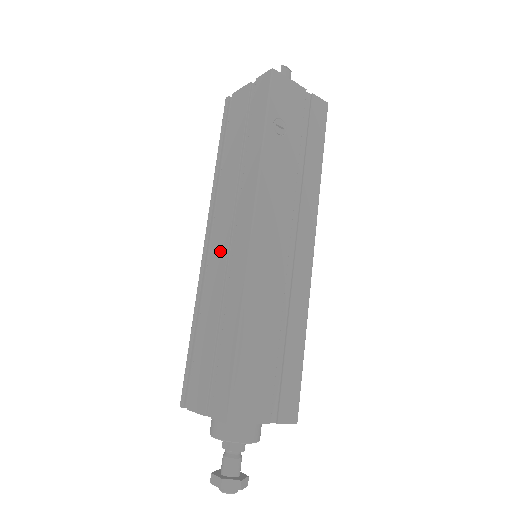
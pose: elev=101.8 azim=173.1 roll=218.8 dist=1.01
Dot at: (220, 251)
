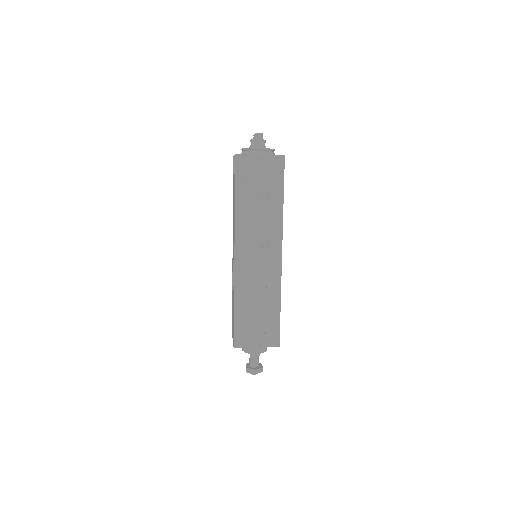
Dot at: occluded
